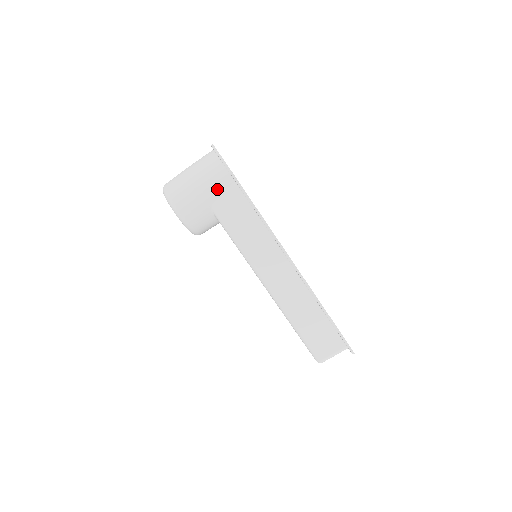
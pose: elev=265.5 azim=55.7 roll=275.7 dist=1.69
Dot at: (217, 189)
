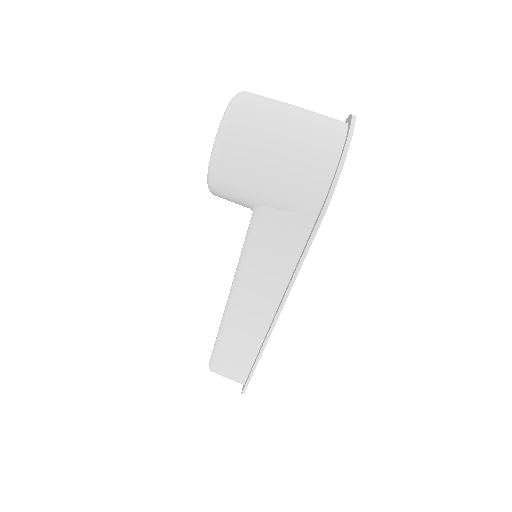
Dot at: (287, 202)
